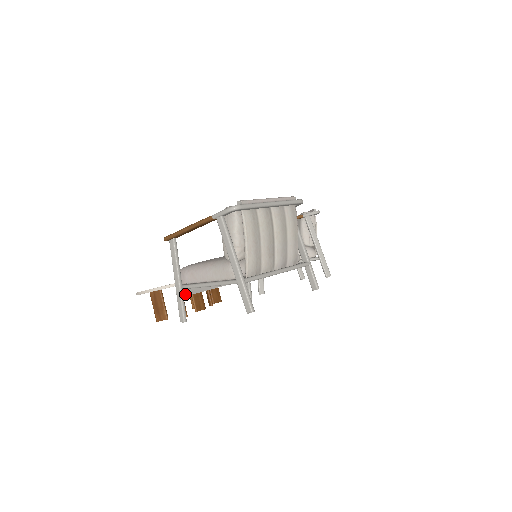
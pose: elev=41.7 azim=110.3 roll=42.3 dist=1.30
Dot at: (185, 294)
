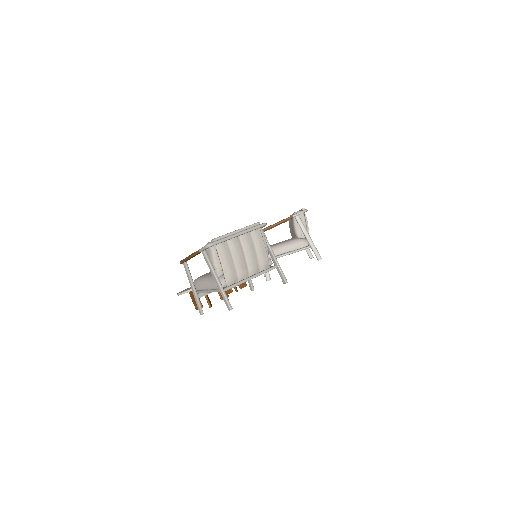
Dot at: (199, 297)
